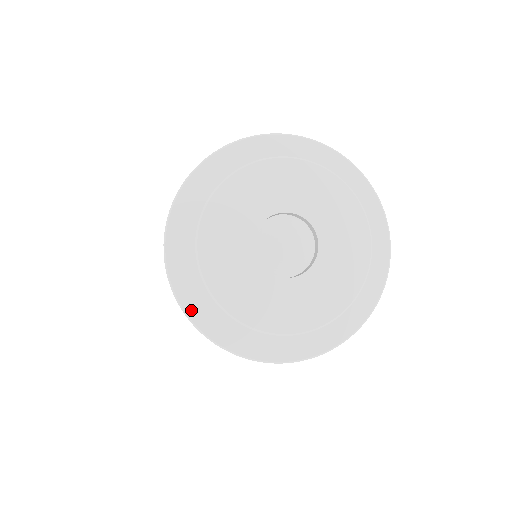
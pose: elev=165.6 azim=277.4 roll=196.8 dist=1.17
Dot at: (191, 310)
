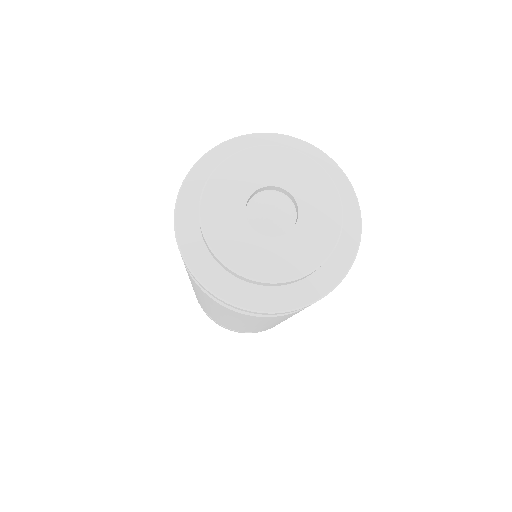
Dot at: (199, 273)
